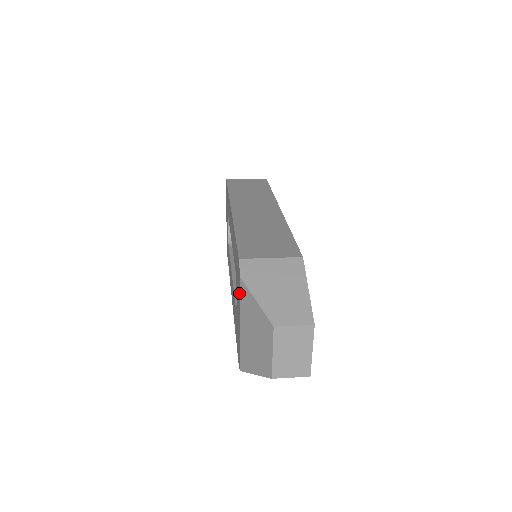
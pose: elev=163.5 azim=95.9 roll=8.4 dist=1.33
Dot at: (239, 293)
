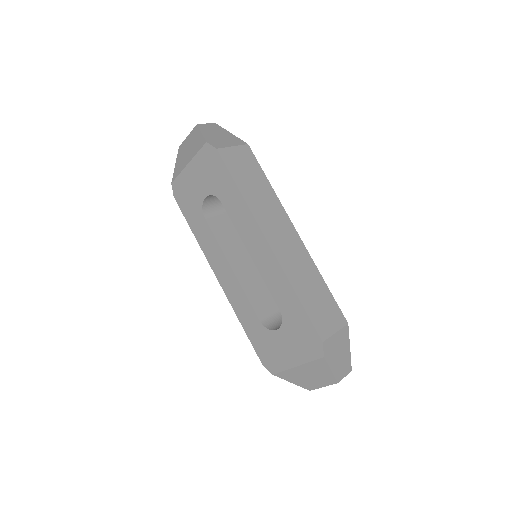
Dot at: (309, 355)
